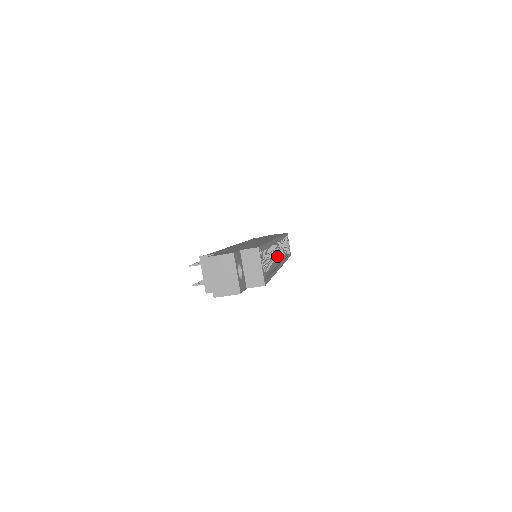
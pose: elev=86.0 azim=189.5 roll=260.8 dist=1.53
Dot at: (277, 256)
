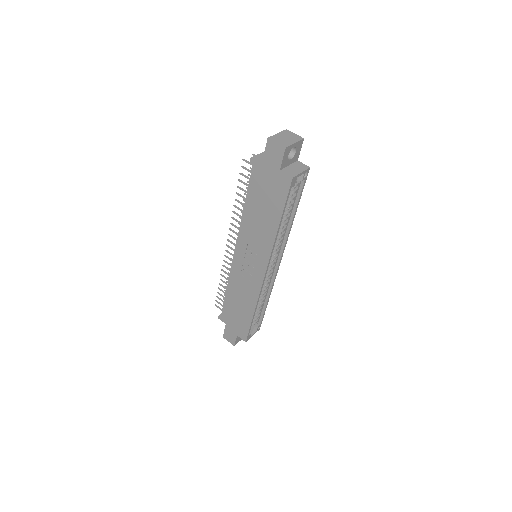
Dot at: occluded
